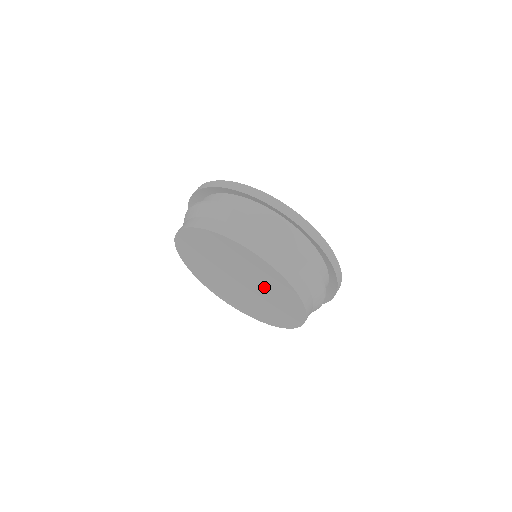
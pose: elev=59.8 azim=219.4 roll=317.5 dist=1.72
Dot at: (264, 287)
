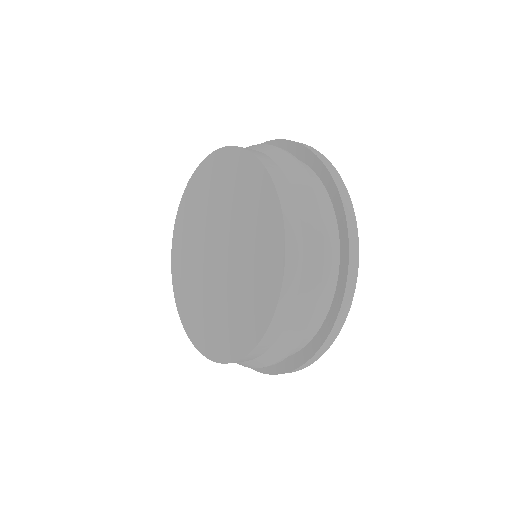
Dot at: (238, 288)
